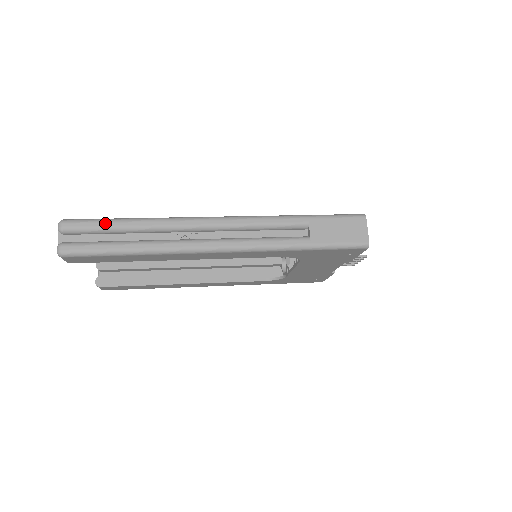
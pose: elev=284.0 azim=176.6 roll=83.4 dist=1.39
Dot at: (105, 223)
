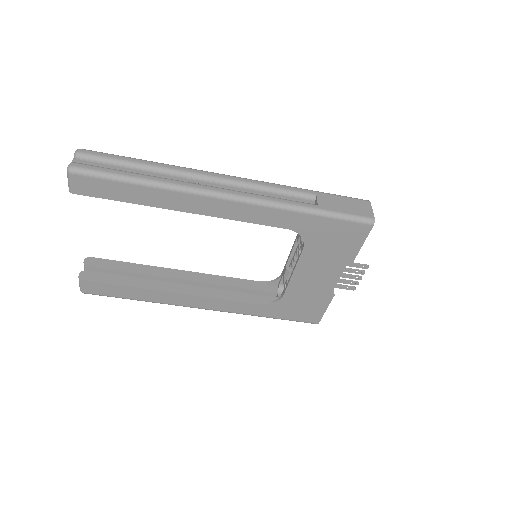
Dot at: (122, 157)
